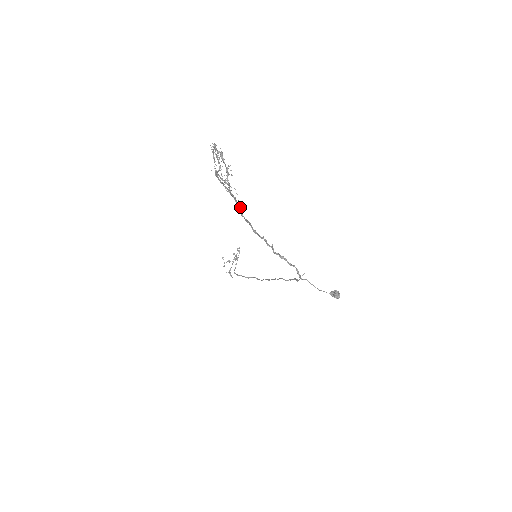
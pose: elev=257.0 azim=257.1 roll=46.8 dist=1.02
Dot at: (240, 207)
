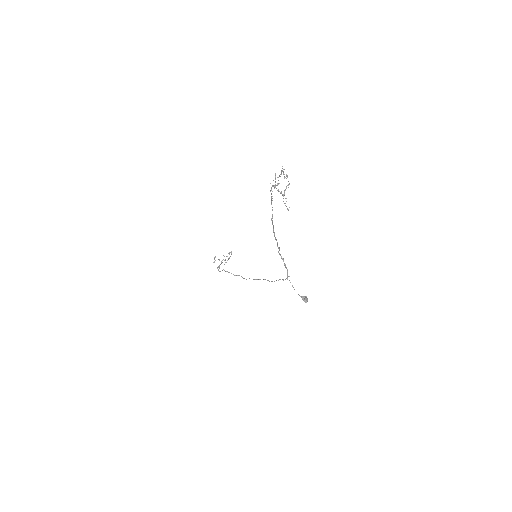
Dot at: occluded
